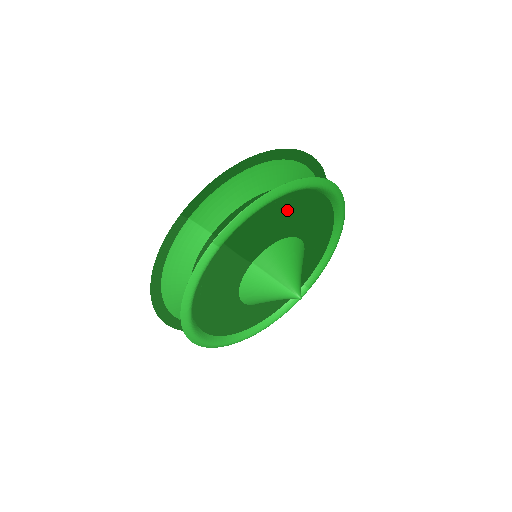
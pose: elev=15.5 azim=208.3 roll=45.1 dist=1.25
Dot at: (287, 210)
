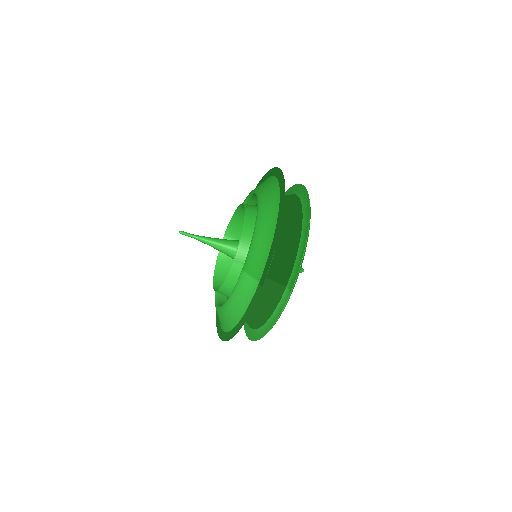
Dot at: occluded
